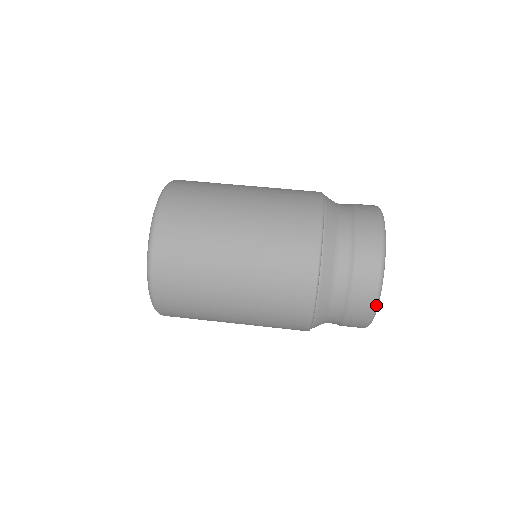
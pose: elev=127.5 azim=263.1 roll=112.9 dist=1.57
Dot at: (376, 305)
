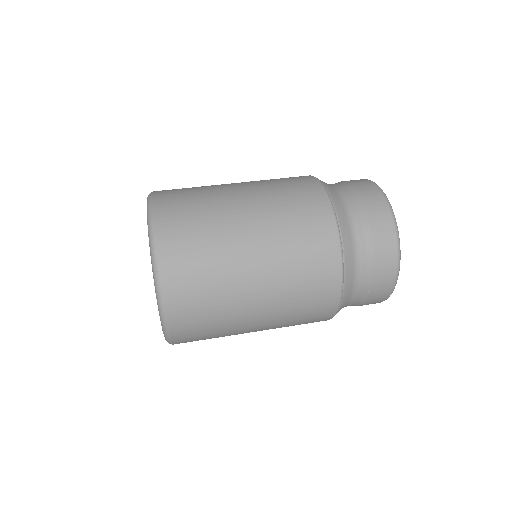
Dot at: occluded
